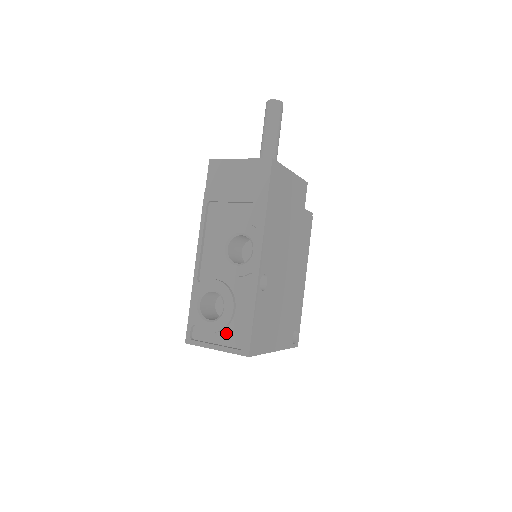
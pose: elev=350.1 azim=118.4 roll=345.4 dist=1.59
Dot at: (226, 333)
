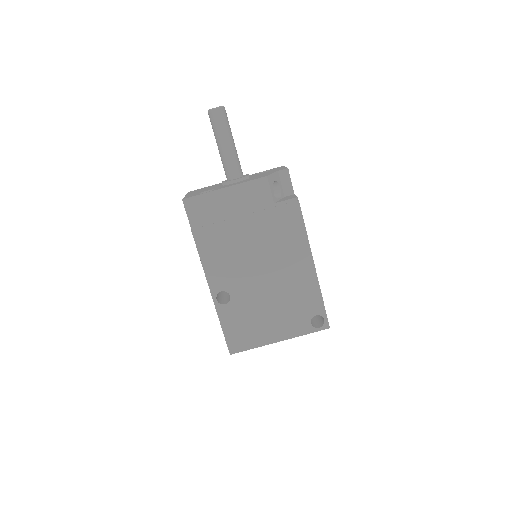
Dot at: occluded
